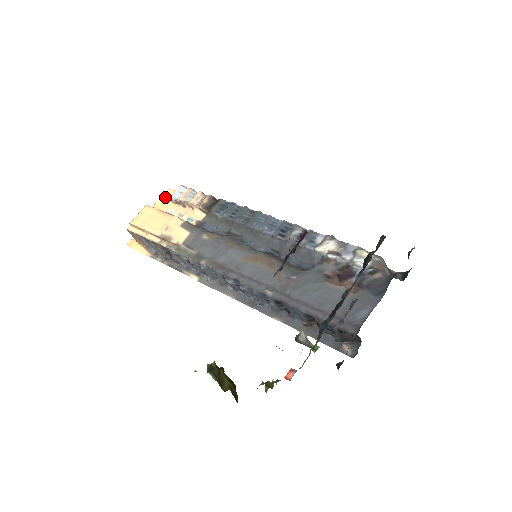
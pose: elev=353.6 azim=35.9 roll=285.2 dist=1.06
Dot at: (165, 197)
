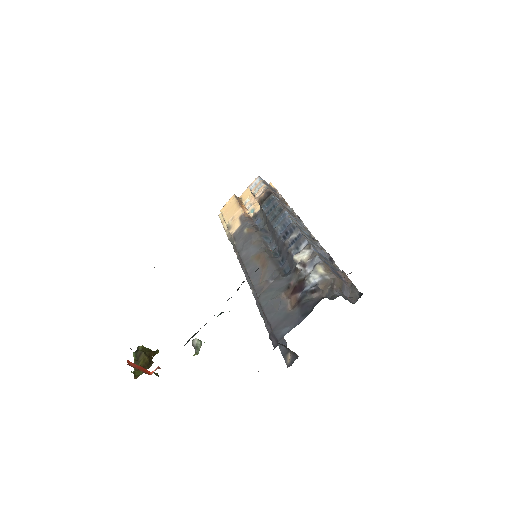
Dot at: occluded
